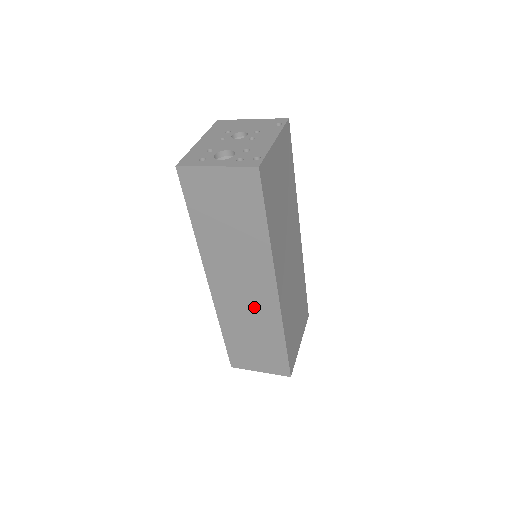
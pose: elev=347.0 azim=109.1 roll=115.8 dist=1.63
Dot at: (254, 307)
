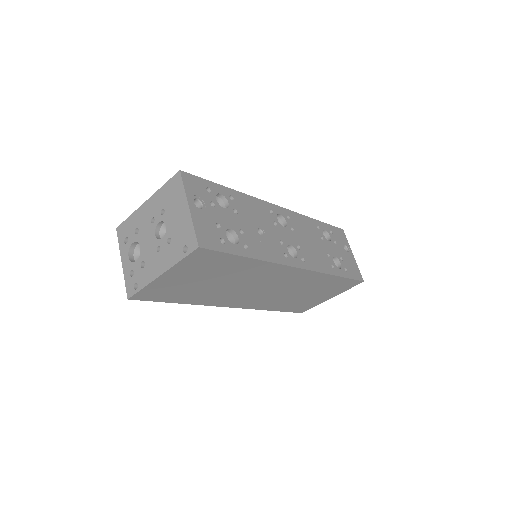
Dot at: occluded
